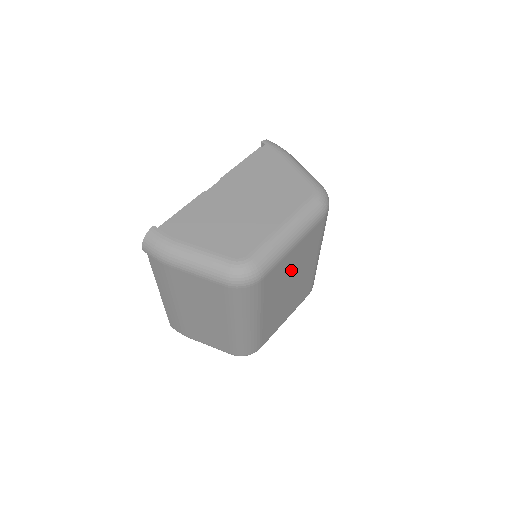
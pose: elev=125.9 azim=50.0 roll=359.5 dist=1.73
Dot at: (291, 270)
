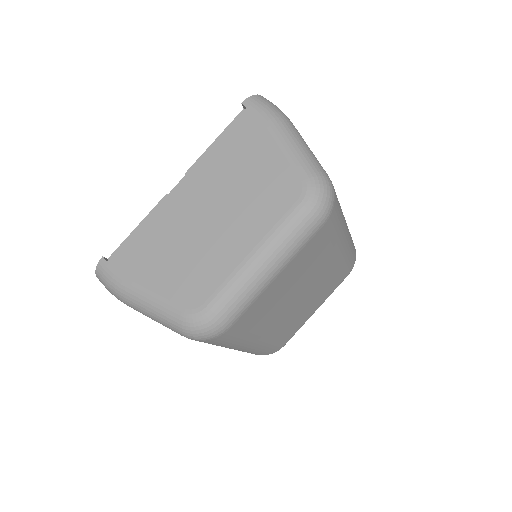
Dot at: (288, 289)
